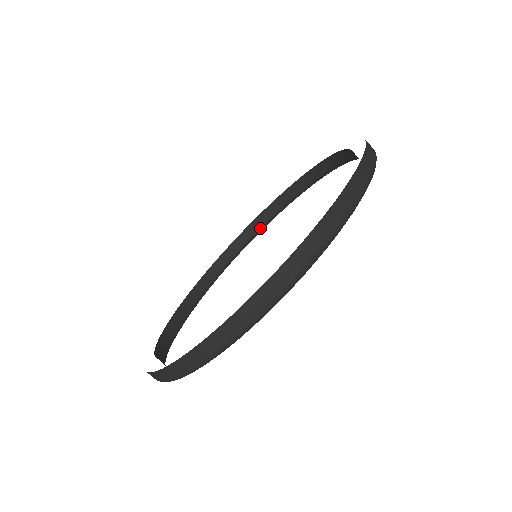
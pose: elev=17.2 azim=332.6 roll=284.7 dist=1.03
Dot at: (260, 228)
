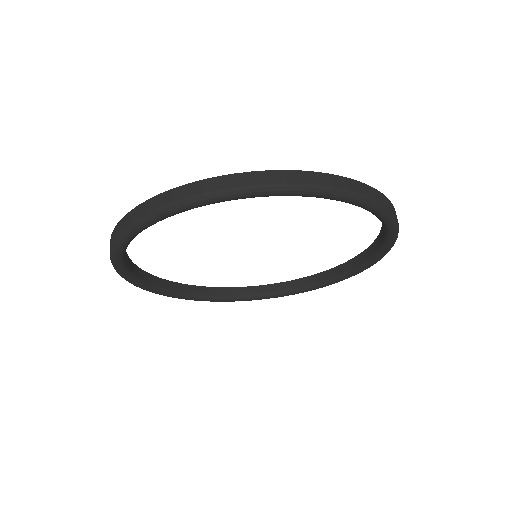
Dot at: (229, 297)
